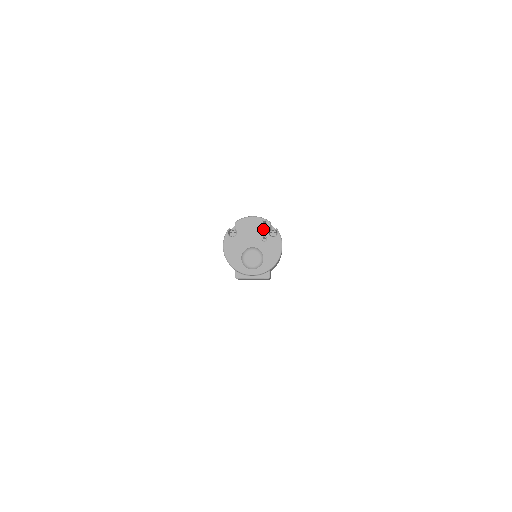
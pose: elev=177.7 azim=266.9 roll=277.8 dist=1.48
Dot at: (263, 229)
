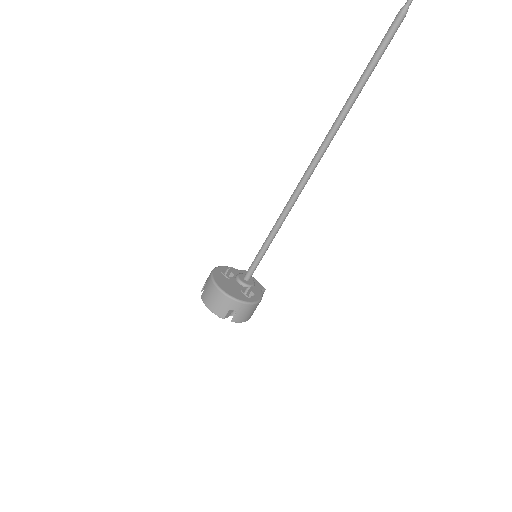
Dot at: occluded
